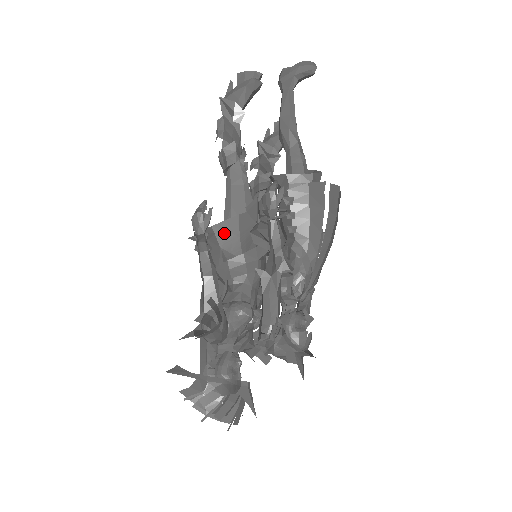
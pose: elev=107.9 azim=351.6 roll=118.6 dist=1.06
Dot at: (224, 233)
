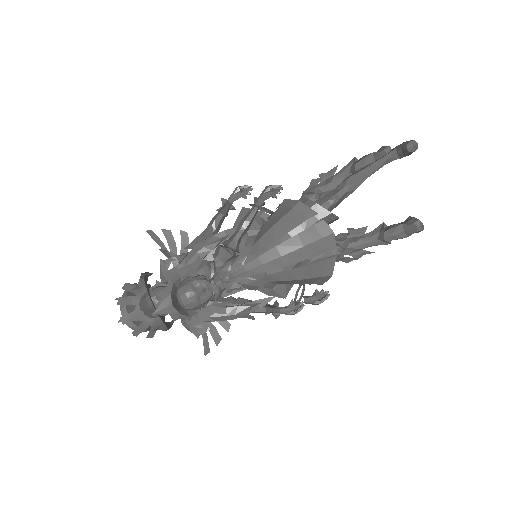
Dot at: occluded
